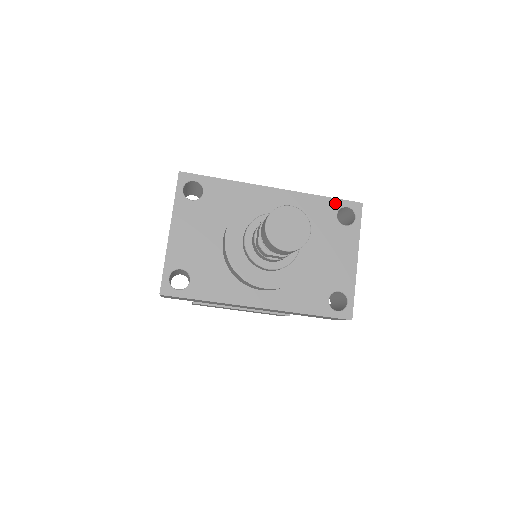
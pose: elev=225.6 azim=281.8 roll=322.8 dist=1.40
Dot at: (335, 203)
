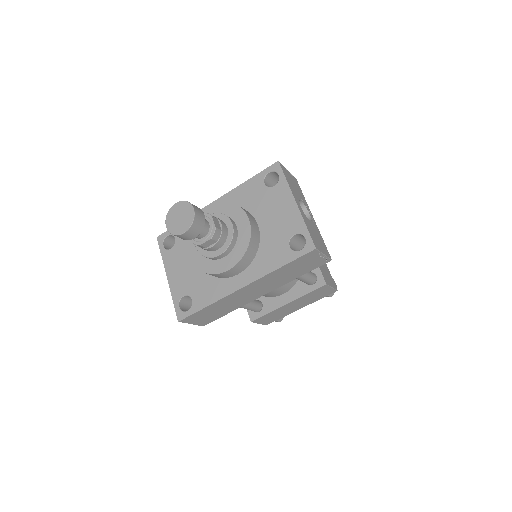
Dot at: (259, 177)
